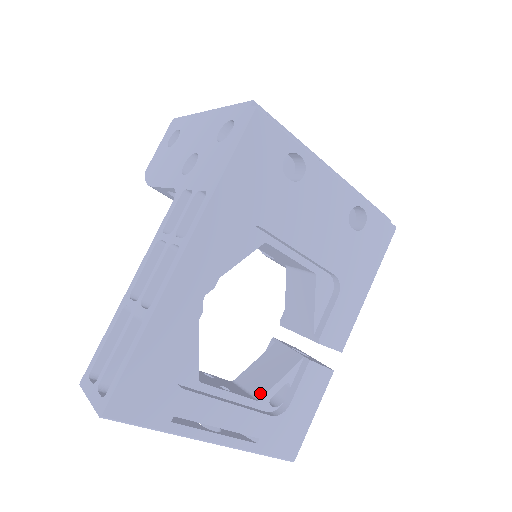
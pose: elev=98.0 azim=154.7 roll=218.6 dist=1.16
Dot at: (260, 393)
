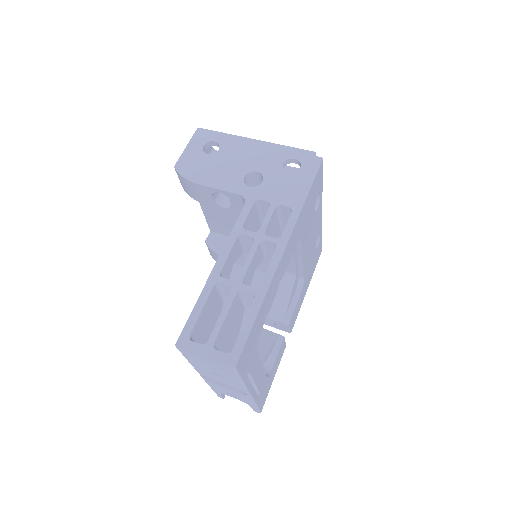
Dot at: occluded
